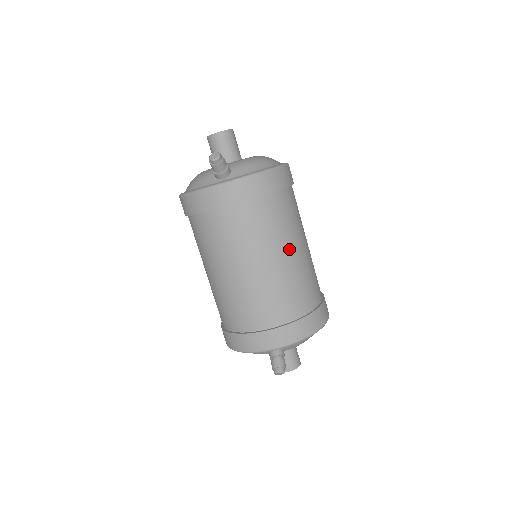
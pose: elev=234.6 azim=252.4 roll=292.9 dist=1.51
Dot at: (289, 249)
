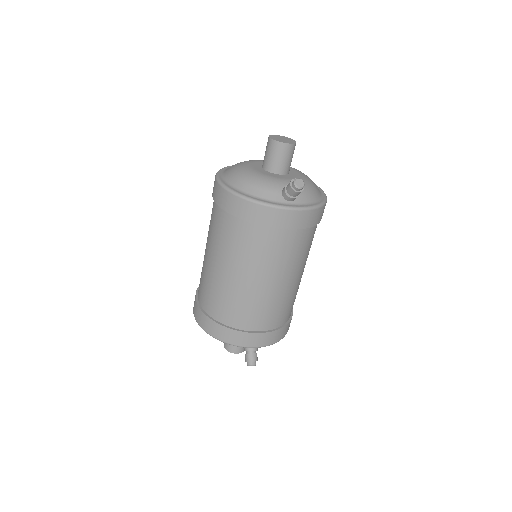
Dot at: (302, 270)
